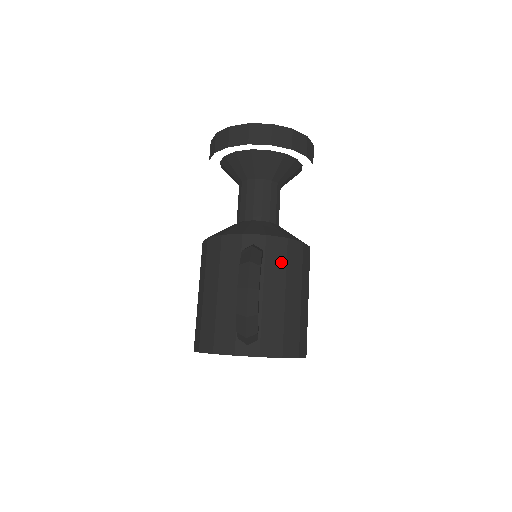
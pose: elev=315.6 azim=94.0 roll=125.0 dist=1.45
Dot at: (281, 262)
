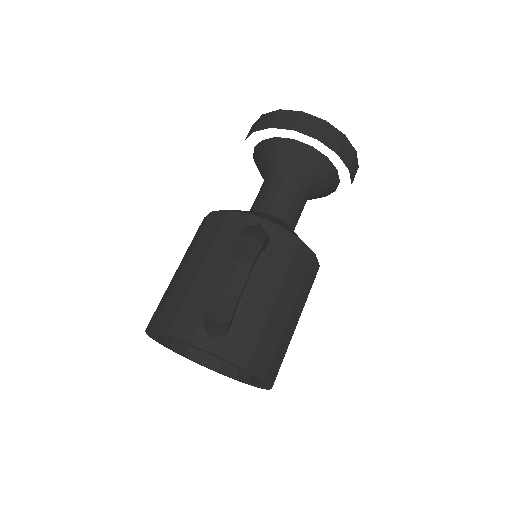
Dot at: (284, 261)
